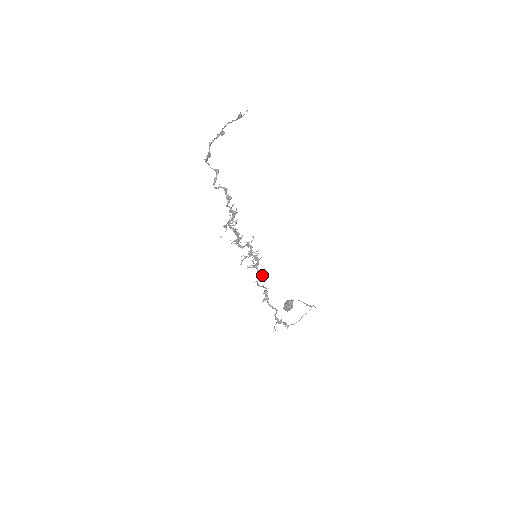
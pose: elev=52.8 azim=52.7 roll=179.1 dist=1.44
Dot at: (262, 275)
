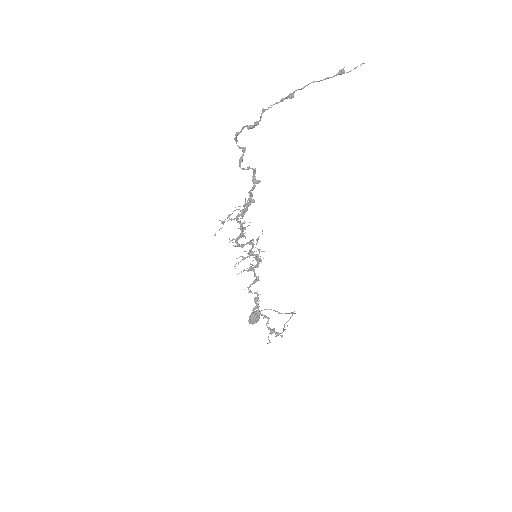
Dot at: (258, 279)
